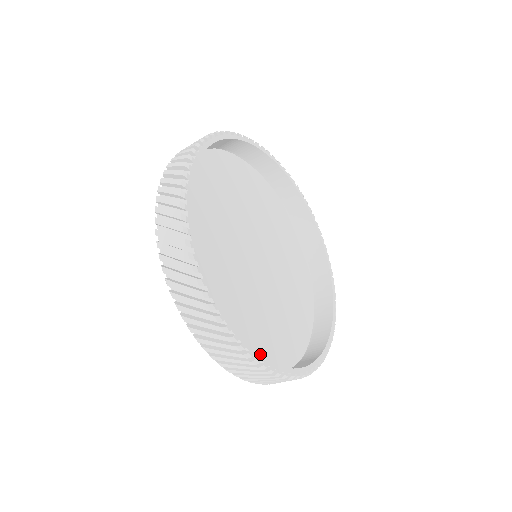
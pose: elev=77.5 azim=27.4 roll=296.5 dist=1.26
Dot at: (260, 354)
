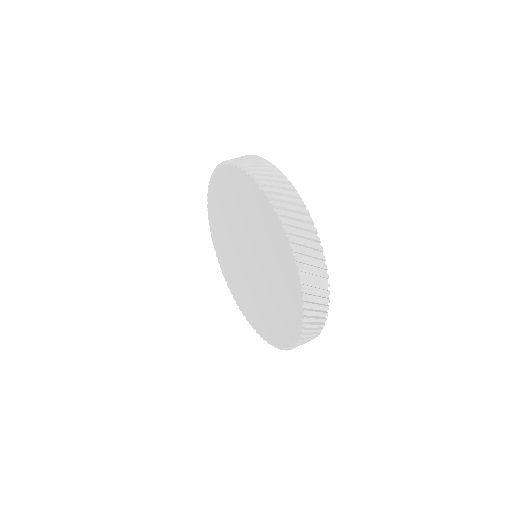
Dot at: occluded
